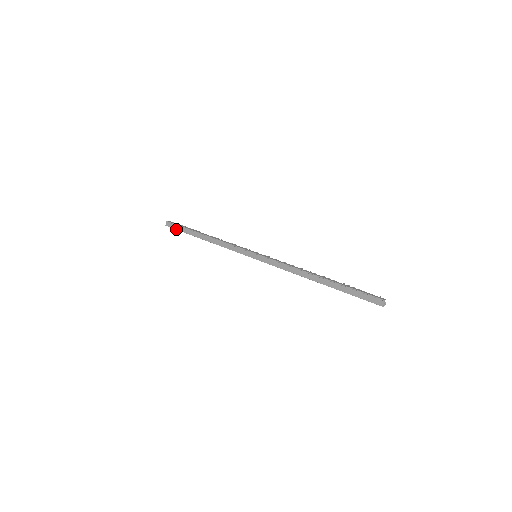
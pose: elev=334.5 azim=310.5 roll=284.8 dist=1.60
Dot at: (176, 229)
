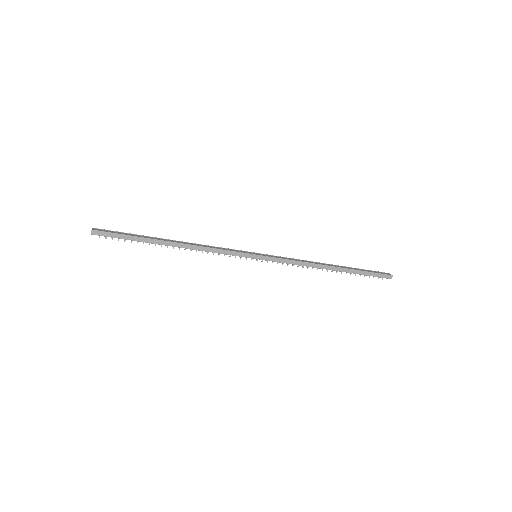
Dot at: (117, 233)
